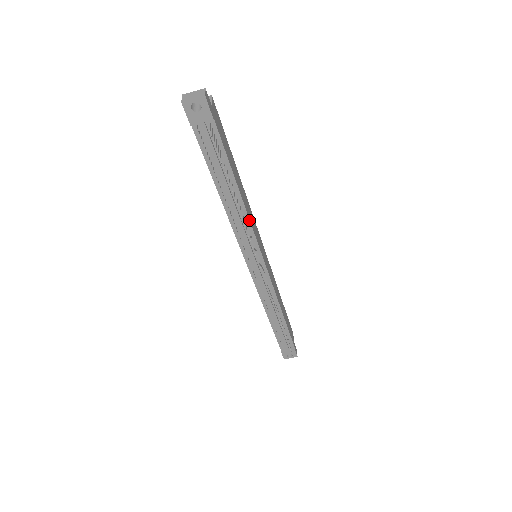
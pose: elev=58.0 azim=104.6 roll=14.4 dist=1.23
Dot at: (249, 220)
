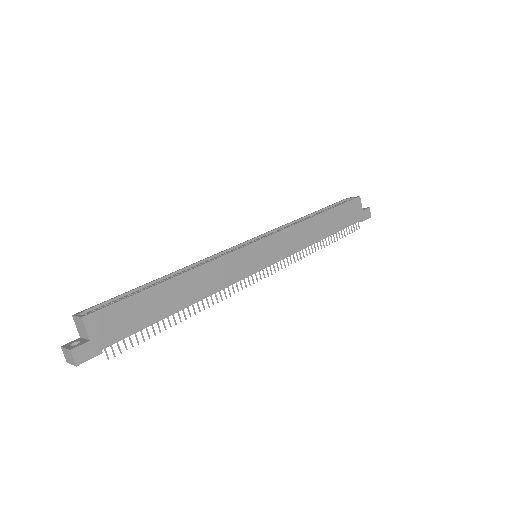
Dot at: (216, 292)
